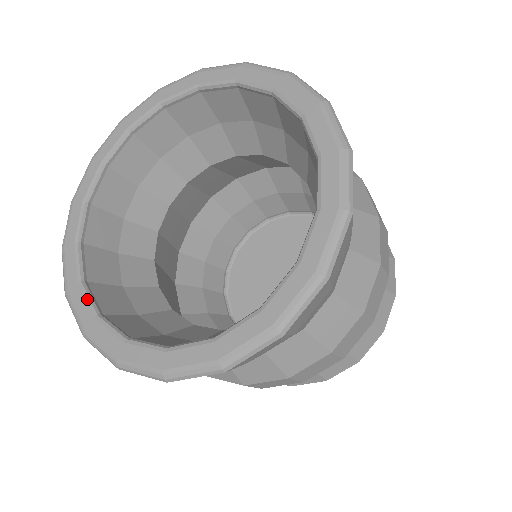
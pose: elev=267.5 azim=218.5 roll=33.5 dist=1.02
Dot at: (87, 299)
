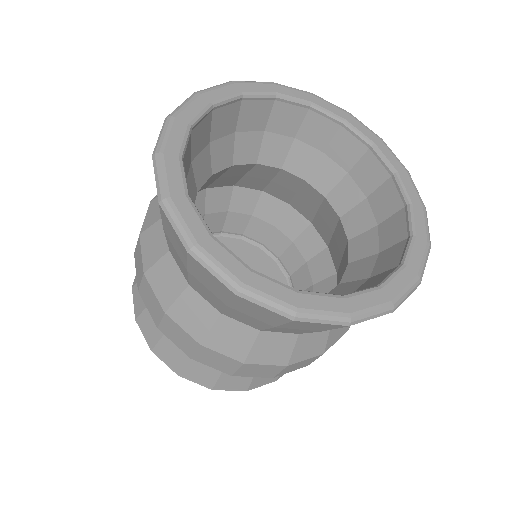
Dot at: (323, 295)
